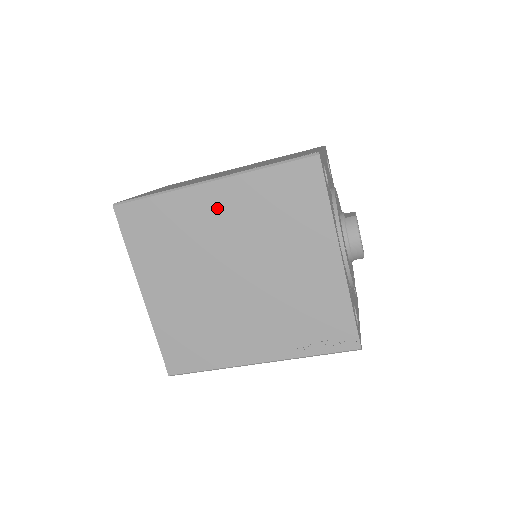
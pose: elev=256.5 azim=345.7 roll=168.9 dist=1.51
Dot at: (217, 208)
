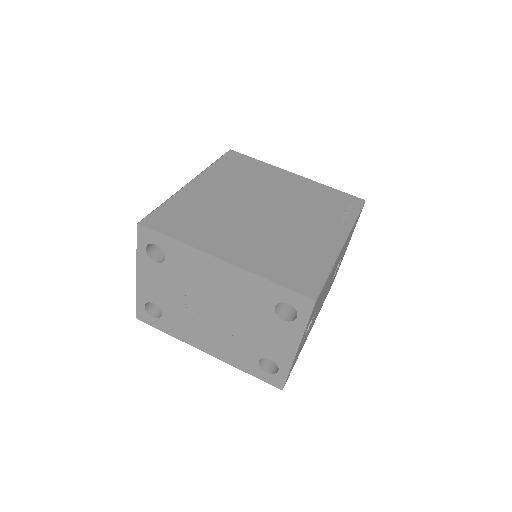
Dot at: (210, 188)
